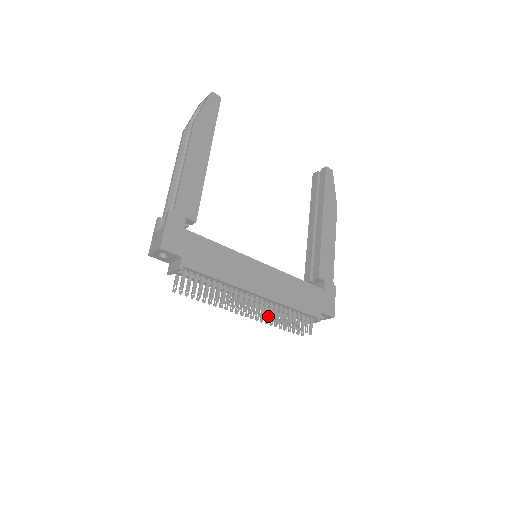
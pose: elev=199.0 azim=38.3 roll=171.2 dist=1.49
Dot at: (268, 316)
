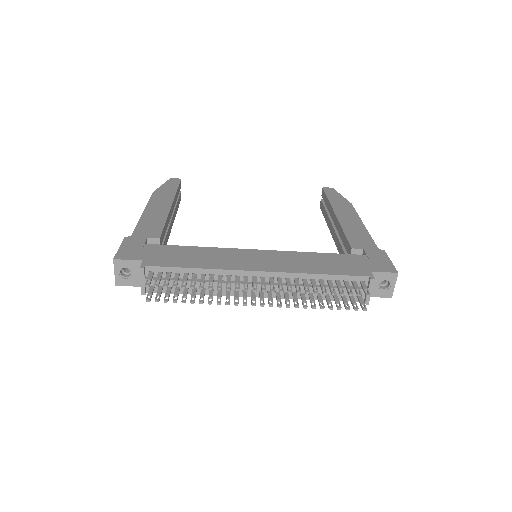
Dot at: (287, 290)
